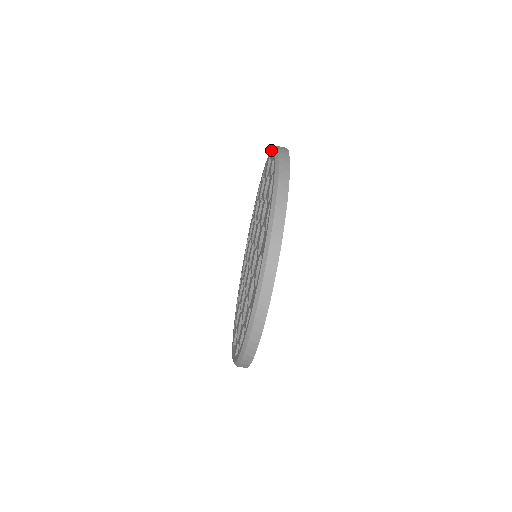
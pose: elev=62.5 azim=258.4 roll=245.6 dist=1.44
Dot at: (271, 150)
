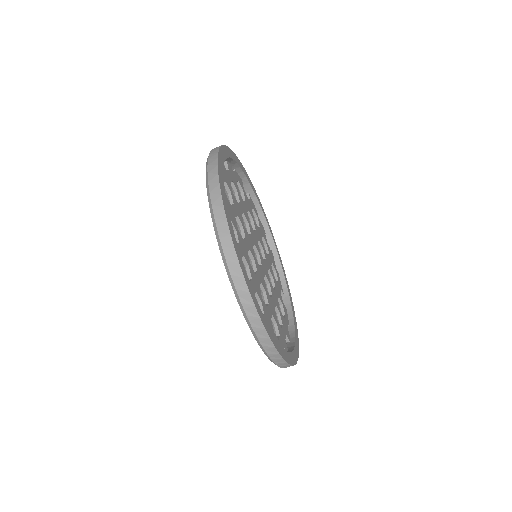
Dot at: occluded
